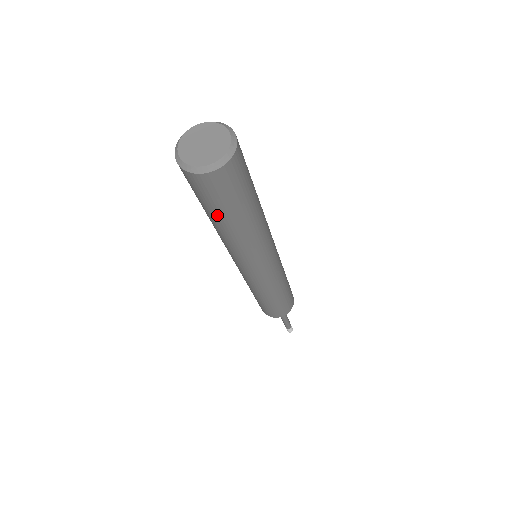
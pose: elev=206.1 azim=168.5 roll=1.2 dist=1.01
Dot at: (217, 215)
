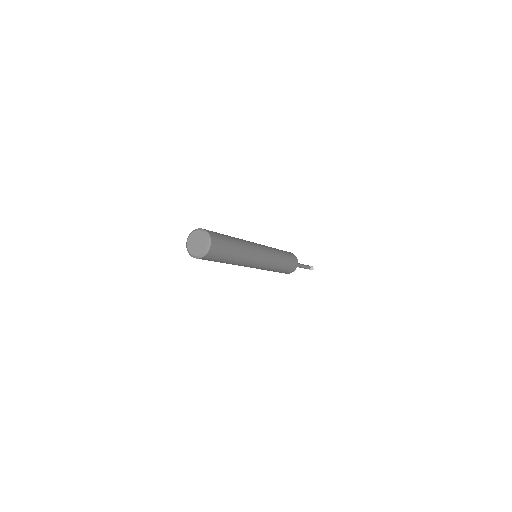
Dot at: occluded
